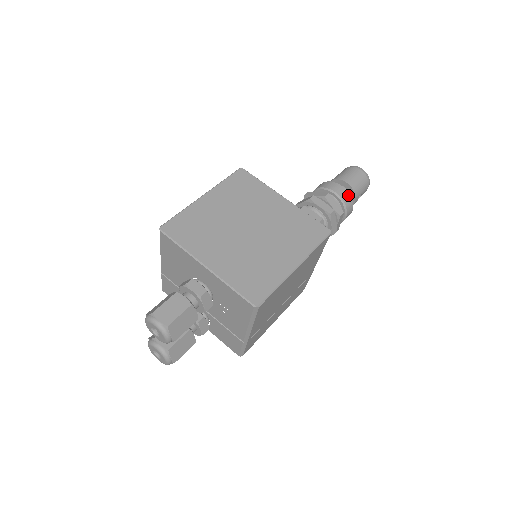
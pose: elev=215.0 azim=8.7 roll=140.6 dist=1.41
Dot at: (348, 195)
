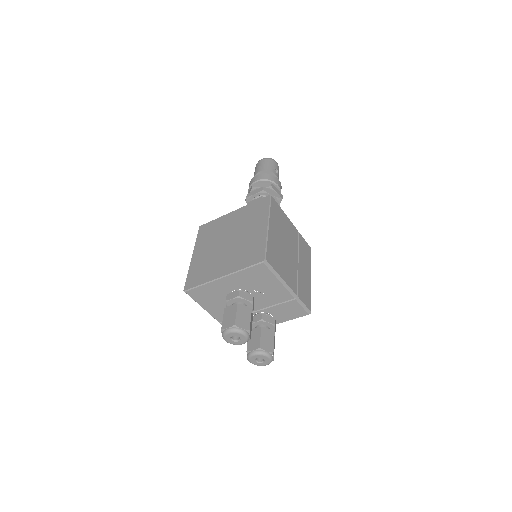
Dot at: (265, 175)
